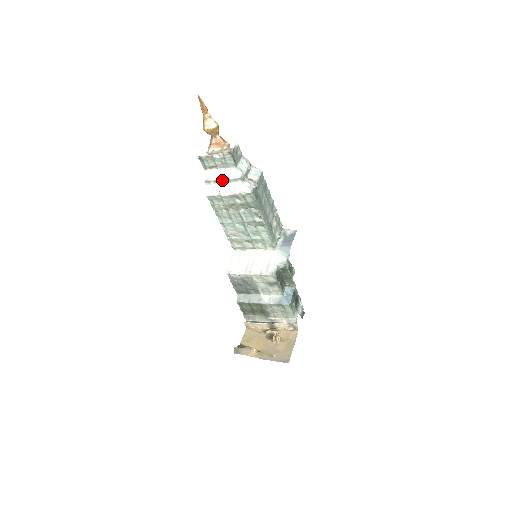
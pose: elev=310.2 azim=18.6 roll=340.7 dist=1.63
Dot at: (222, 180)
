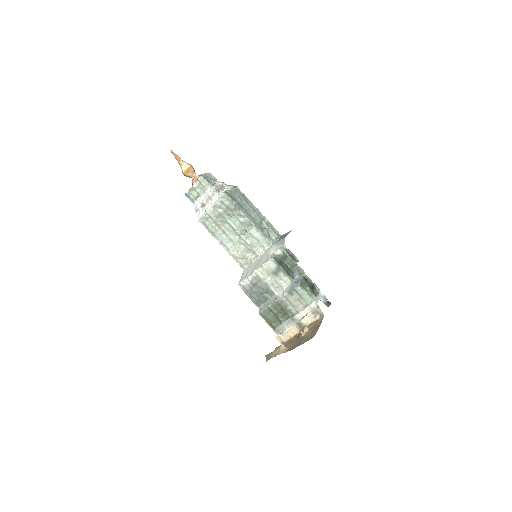
Dot at: (205, 202)
